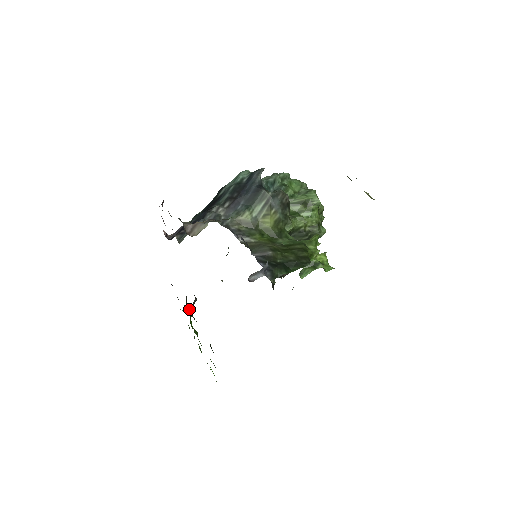
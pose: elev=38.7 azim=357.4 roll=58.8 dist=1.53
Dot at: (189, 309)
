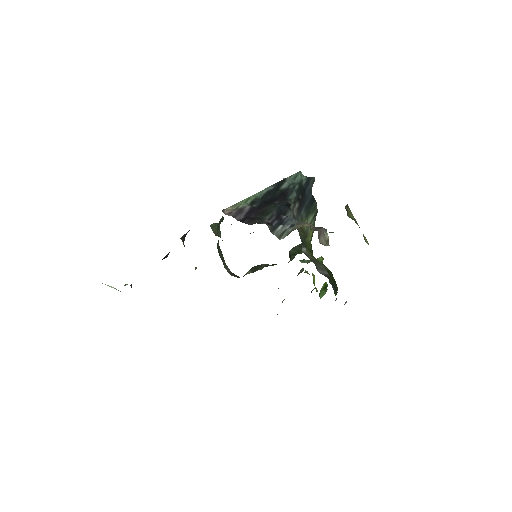
Dot at: occluded
